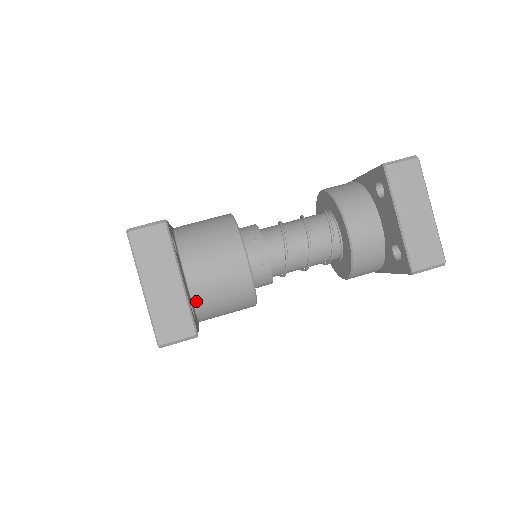
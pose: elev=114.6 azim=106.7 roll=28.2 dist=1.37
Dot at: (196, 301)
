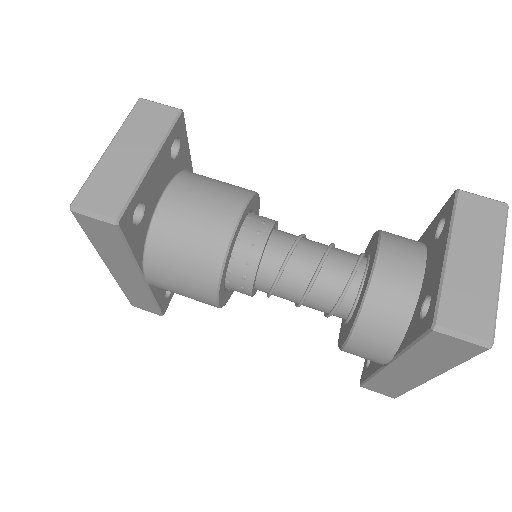
Dot at: (155, 229)
